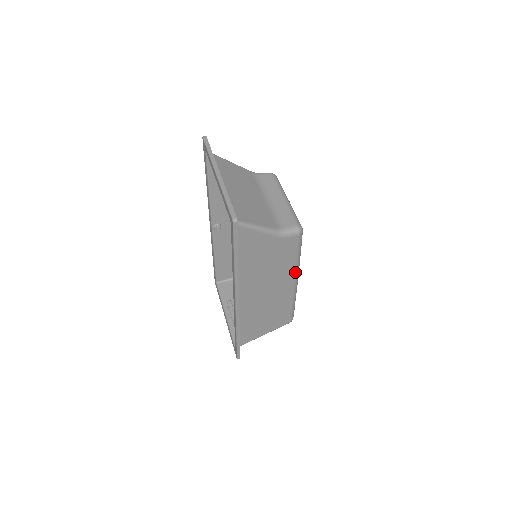
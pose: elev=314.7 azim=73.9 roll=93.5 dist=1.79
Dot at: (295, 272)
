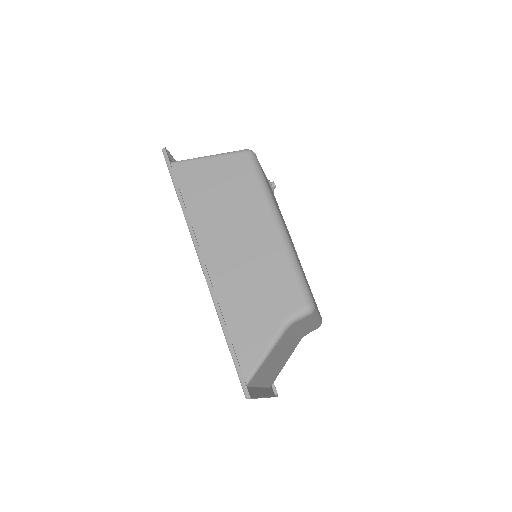
Dot at: occluded
